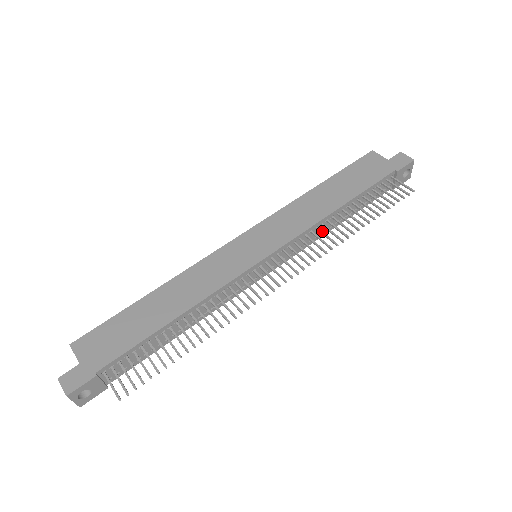
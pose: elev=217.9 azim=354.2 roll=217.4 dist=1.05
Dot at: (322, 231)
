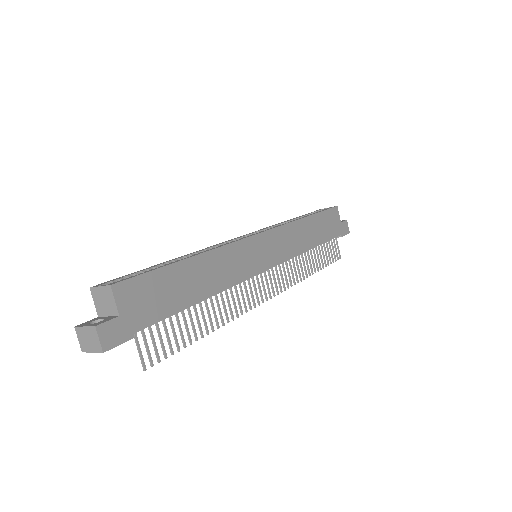
Dot at: occluded
